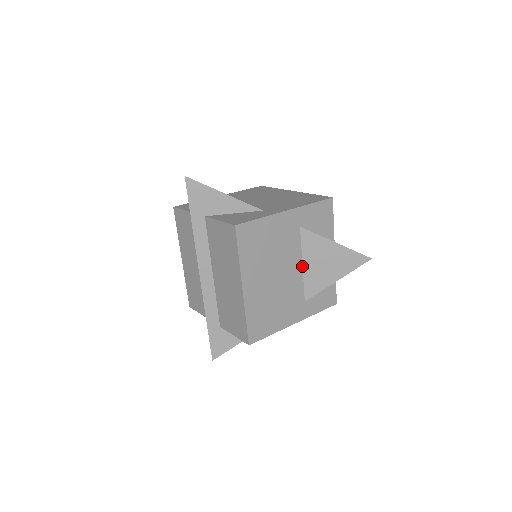
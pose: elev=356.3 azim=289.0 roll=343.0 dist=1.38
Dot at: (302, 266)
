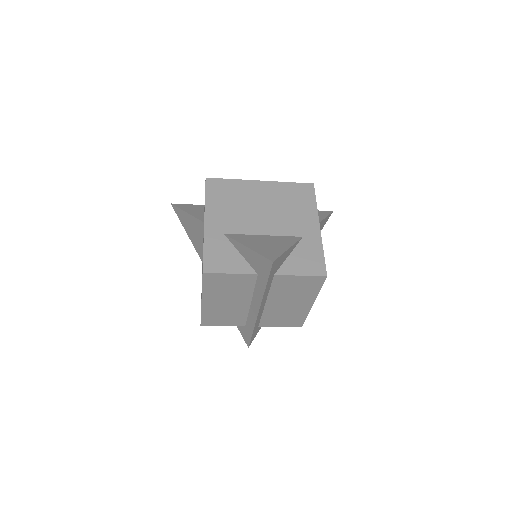
Dot at: occluded
